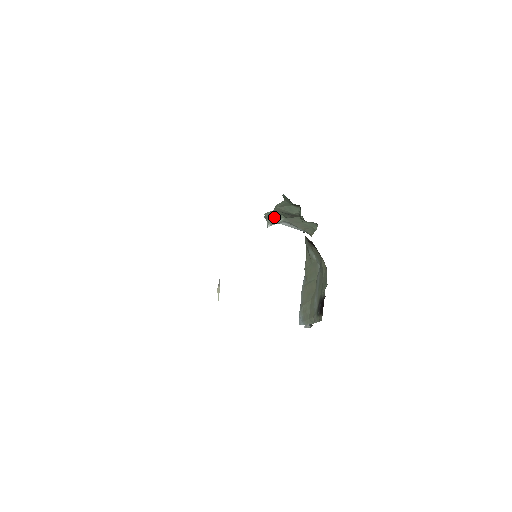
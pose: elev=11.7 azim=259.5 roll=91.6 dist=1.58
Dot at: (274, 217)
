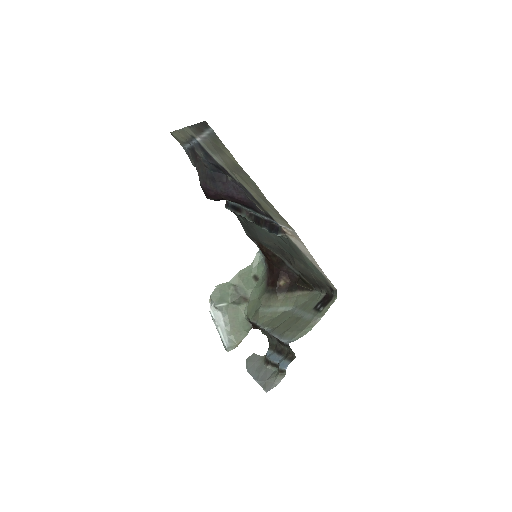
Dot at: (222, 295)
